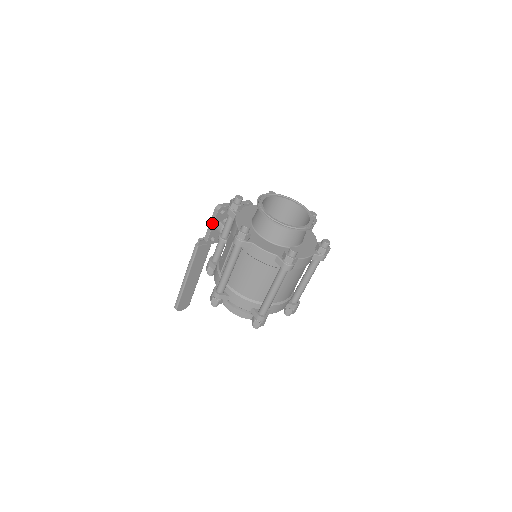
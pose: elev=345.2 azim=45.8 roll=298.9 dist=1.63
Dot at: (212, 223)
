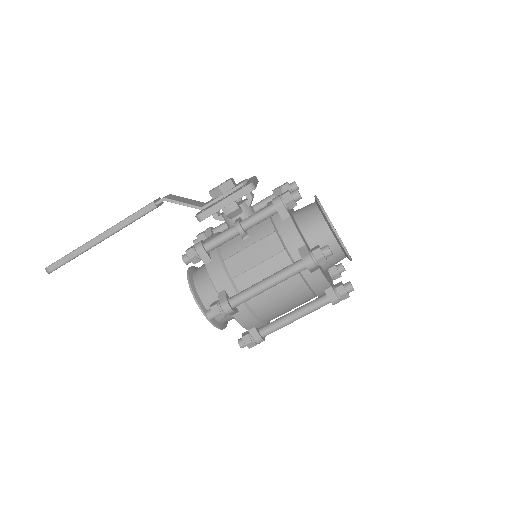
Dot at: (229, 202)
